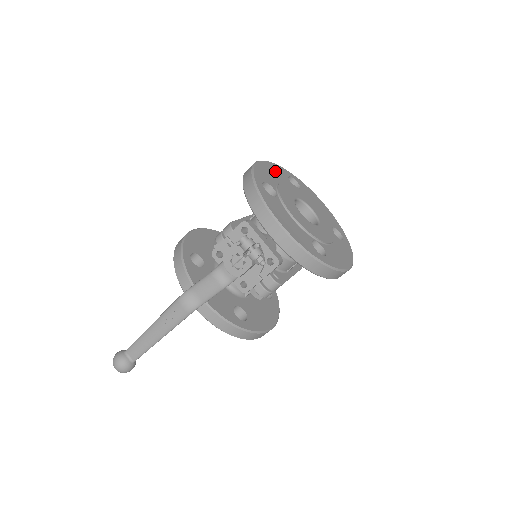
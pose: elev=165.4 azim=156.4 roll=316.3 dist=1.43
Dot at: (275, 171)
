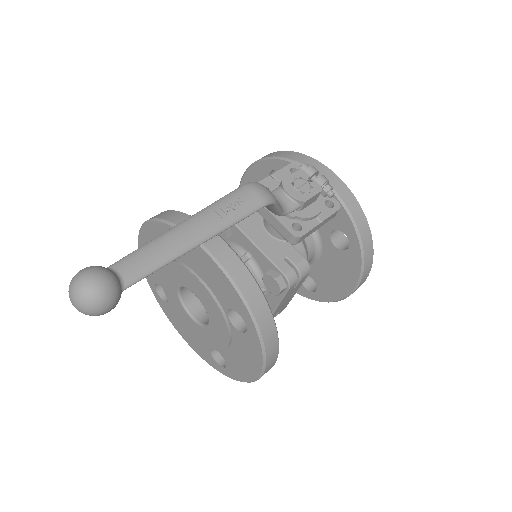
Dot at: occluded
